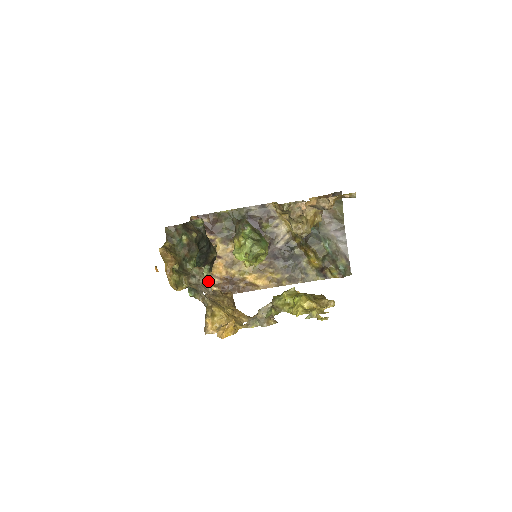
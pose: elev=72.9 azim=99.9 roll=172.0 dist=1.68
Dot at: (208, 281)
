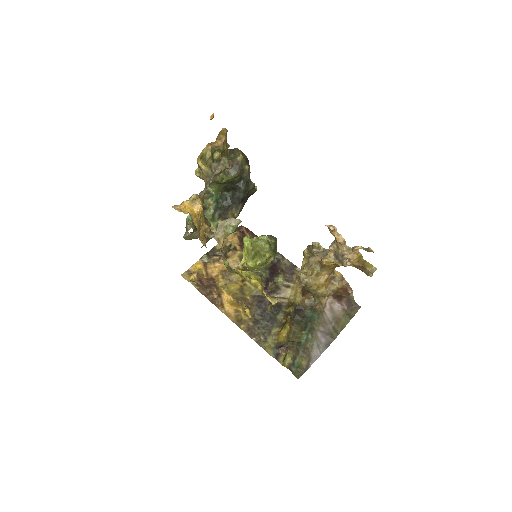
Dot at: (198, 267)
